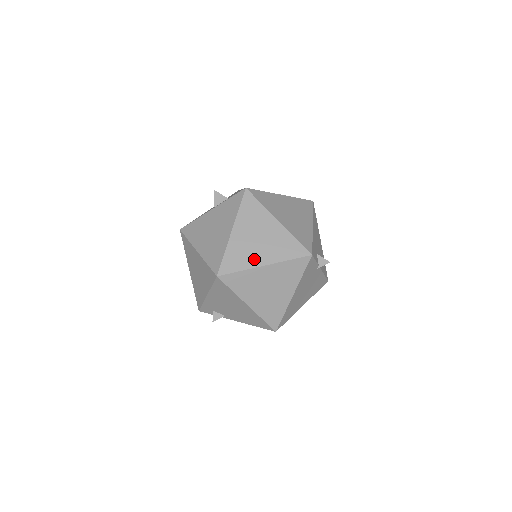
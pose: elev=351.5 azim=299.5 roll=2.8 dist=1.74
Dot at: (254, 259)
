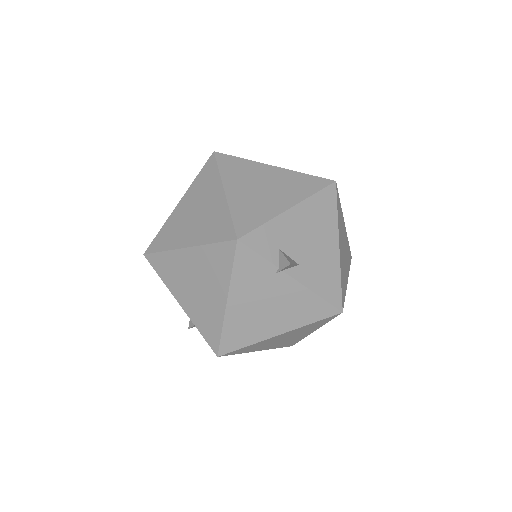
Dot at: (180, 238)
